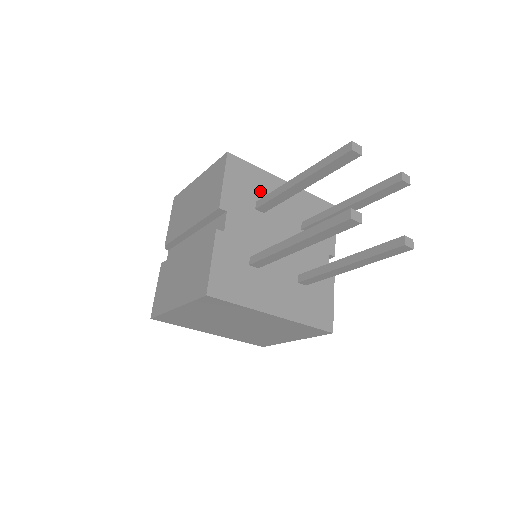
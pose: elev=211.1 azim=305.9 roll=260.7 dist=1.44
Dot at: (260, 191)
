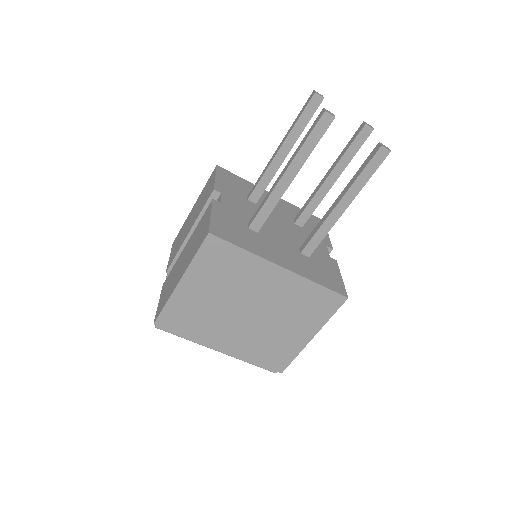
Dot at: occluded
